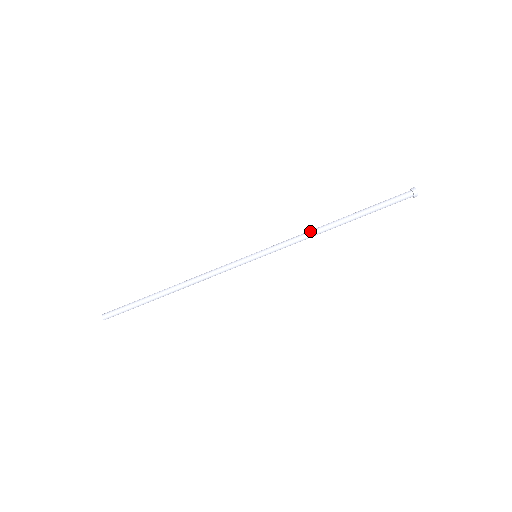
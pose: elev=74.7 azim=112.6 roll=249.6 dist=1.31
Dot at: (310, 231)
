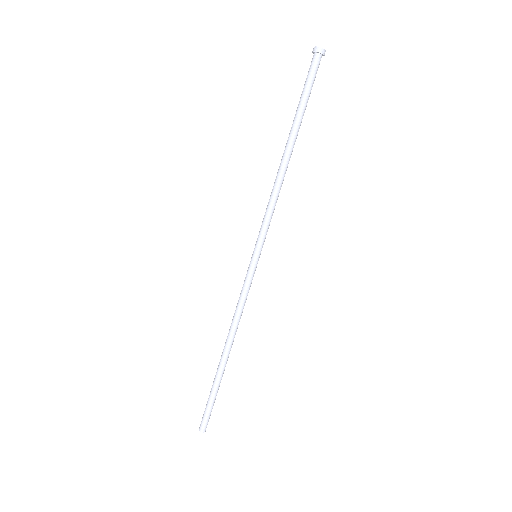
Dot at: (273, 186)
